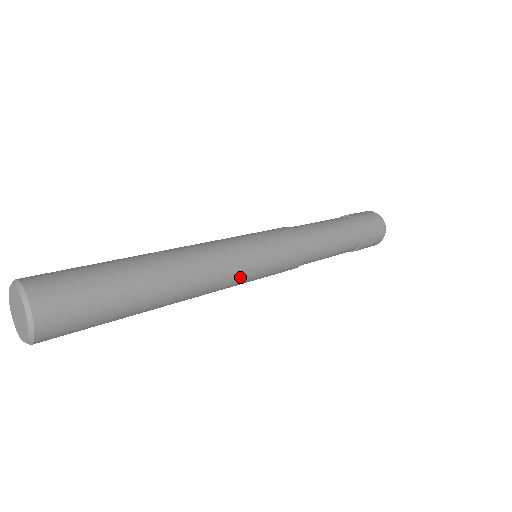
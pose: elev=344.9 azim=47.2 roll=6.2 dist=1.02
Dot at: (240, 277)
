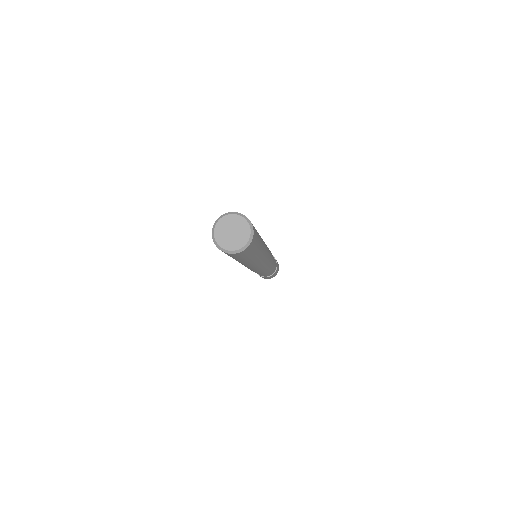
Dot at: (261, 265)
